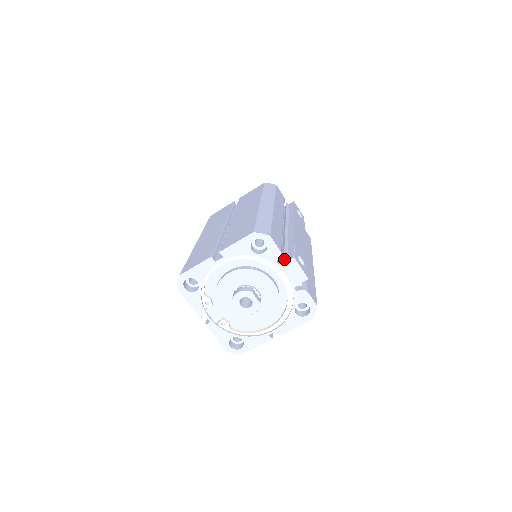
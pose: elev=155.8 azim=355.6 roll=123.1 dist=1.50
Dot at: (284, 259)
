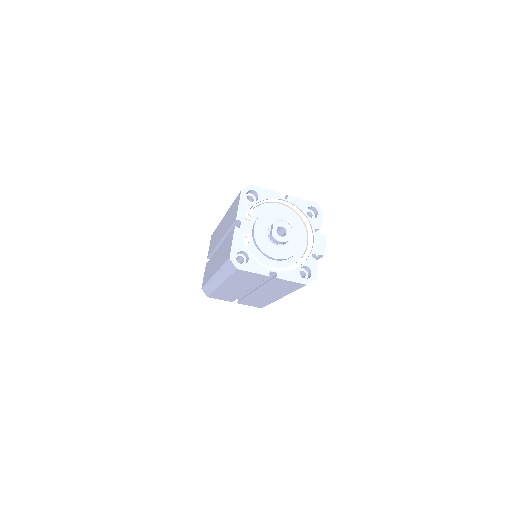
Dot at: occluded
